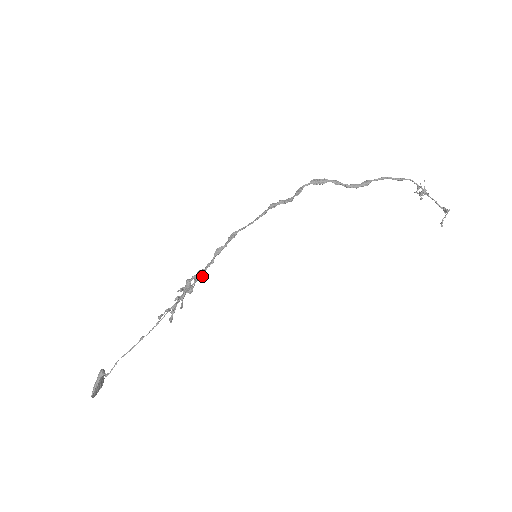
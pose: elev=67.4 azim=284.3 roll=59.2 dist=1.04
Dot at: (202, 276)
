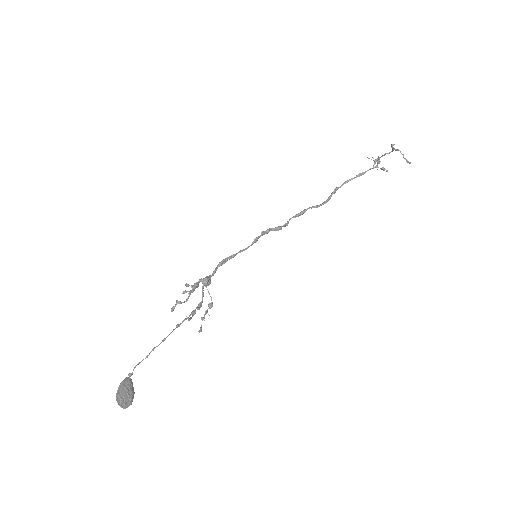
Dot at: (208, 278)
